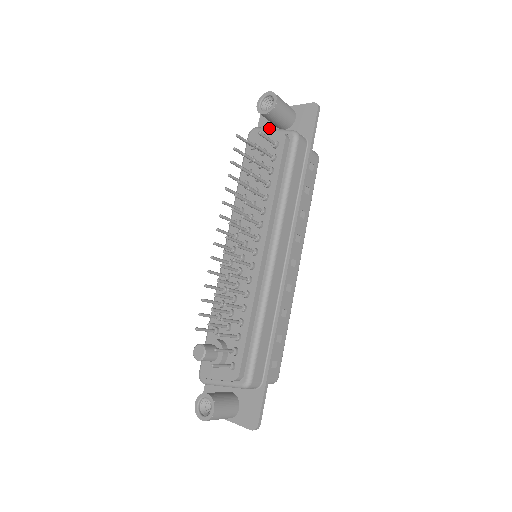
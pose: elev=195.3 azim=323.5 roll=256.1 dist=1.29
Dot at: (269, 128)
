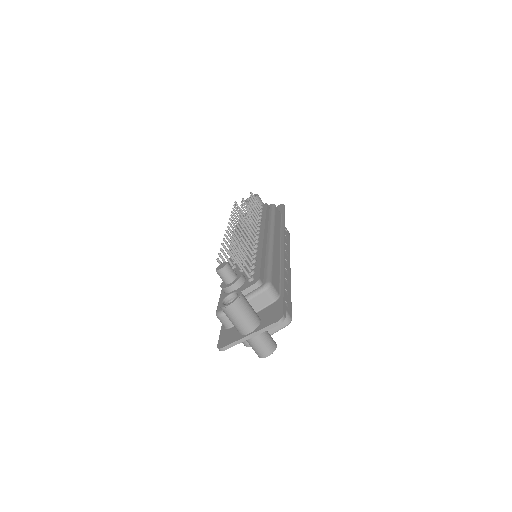
Dot at: occluded
